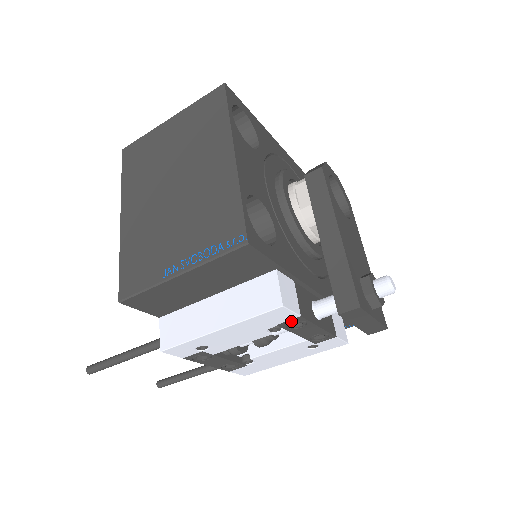
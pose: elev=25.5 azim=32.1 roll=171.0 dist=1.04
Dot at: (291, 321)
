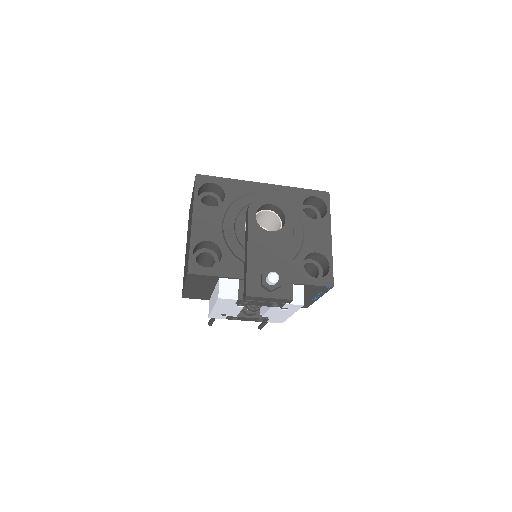
Dot at: (239, 302)
